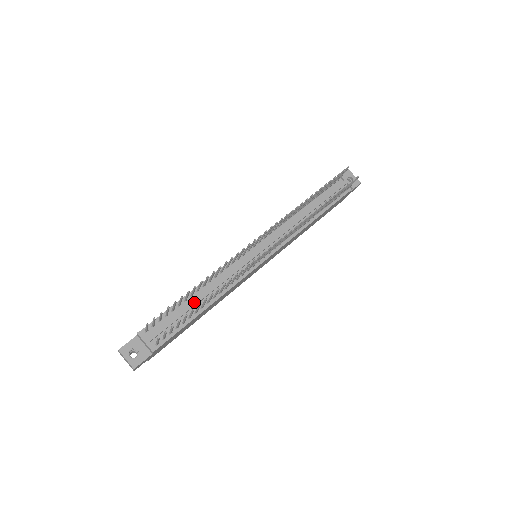
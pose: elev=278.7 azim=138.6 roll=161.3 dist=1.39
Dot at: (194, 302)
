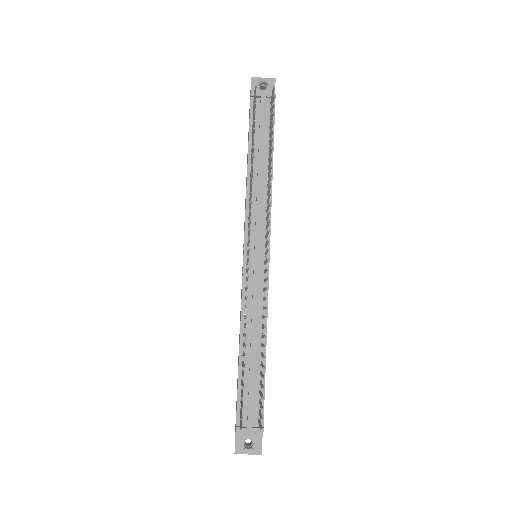
Dot at: (252, 358)
